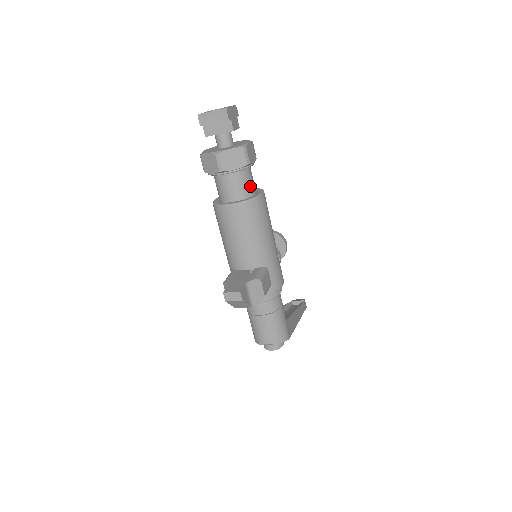
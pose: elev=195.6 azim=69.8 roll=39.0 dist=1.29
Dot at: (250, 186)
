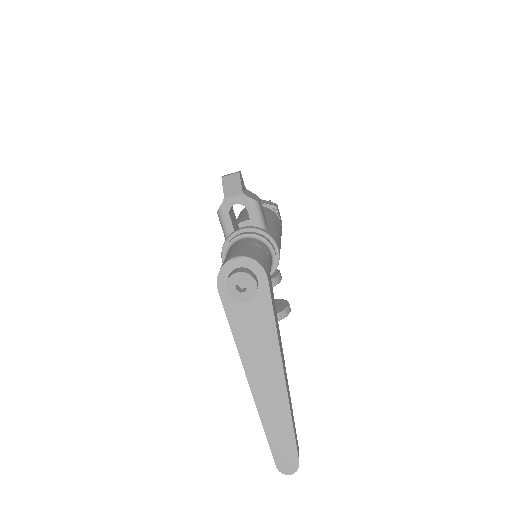
Dot at: occluded
